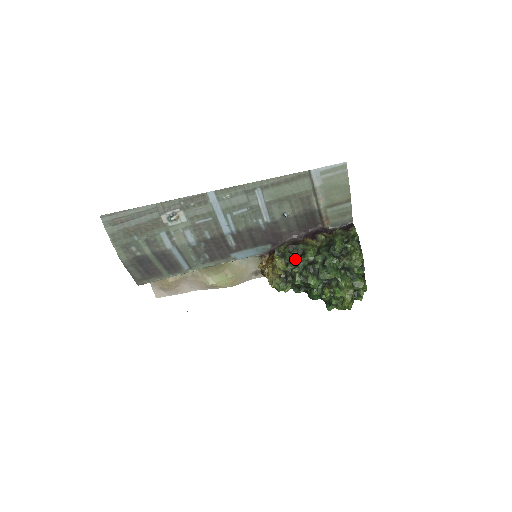
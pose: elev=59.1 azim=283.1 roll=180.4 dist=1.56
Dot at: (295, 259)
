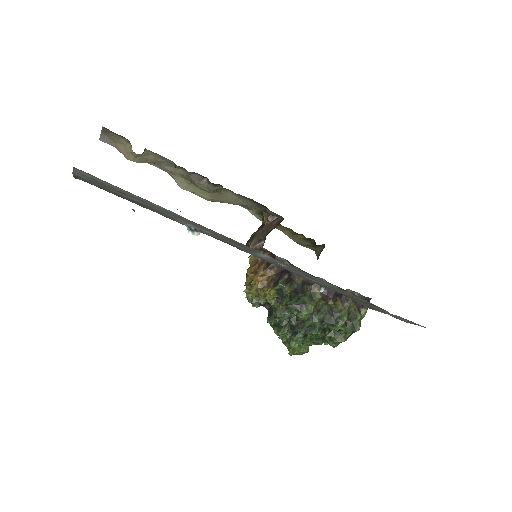
Dot at: (289, 305)
